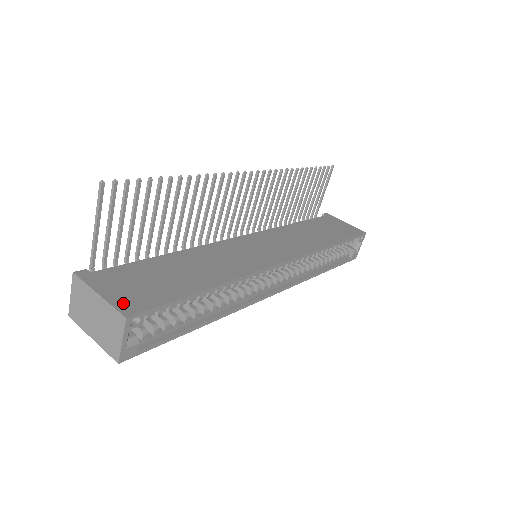
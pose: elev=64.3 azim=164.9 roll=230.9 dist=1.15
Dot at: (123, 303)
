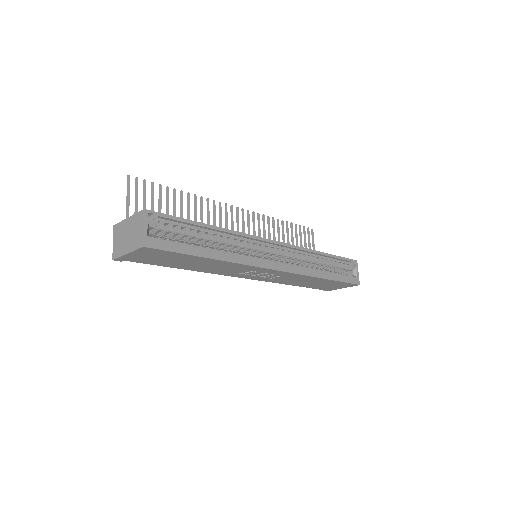
Dot at: occluded
